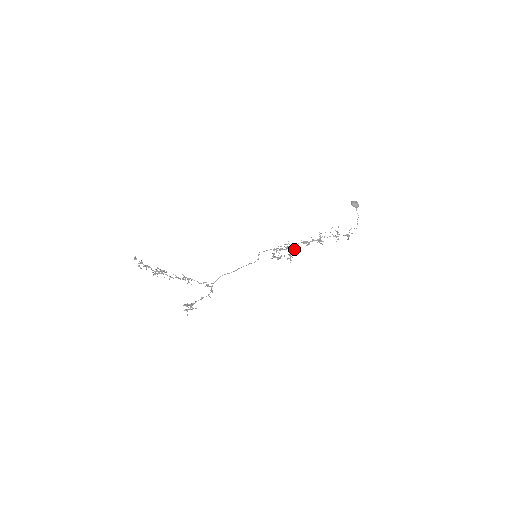
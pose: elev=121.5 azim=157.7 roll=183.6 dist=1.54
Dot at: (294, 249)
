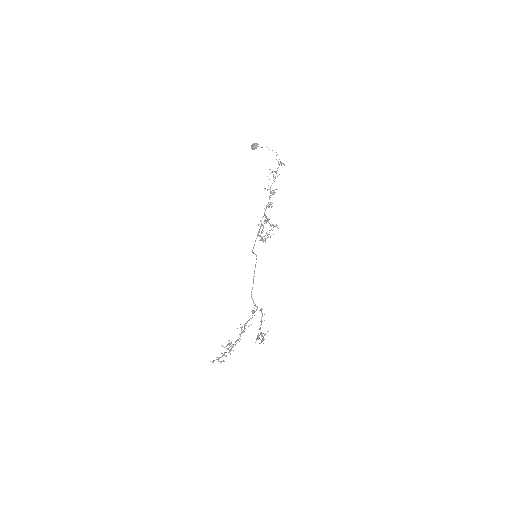
Dot at: (267, 219)
